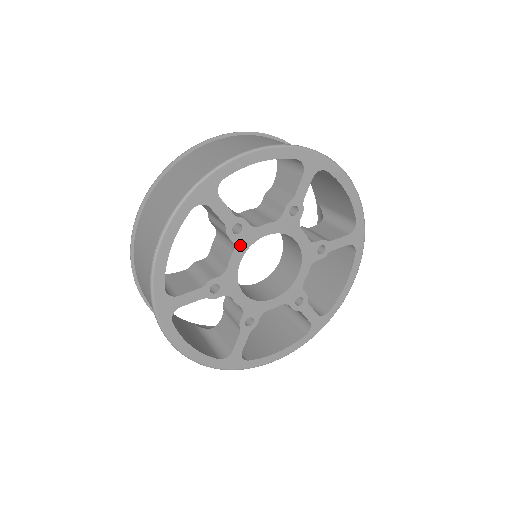
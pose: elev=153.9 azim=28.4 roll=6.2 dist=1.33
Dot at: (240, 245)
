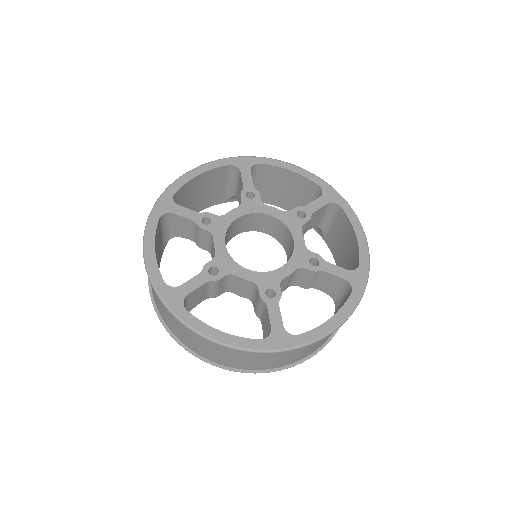
Dot at: (217, 232)
